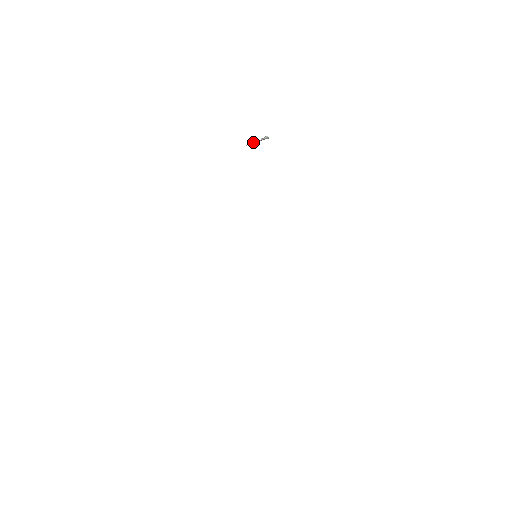
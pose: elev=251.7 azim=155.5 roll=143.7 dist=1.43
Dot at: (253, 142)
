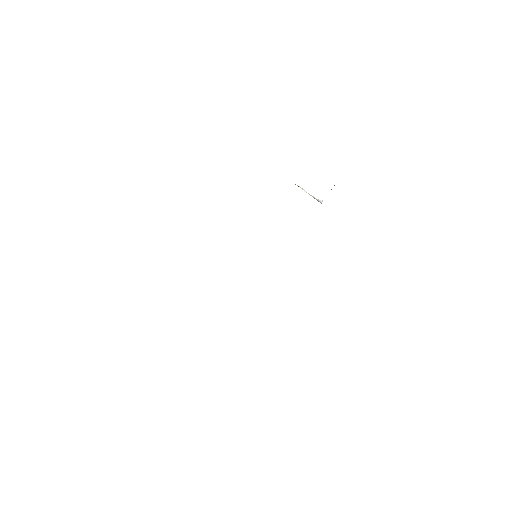
Dot at: occluded
